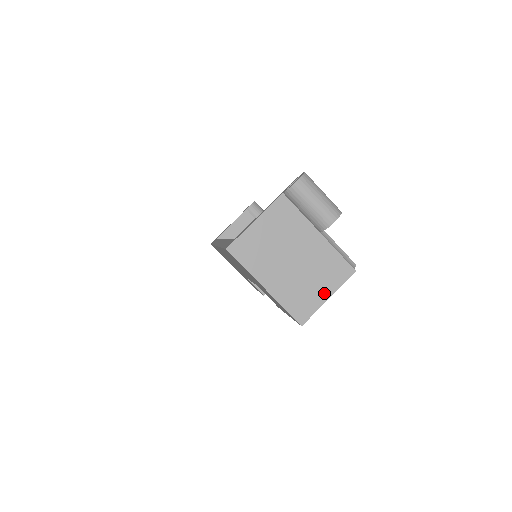
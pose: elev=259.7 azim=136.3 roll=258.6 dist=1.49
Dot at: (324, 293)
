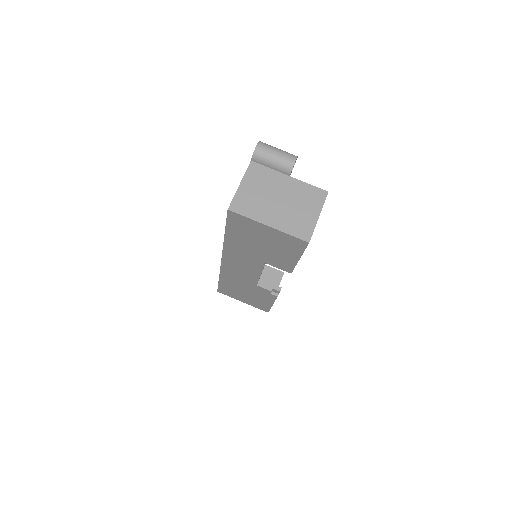
Dot at: (314, 214)
